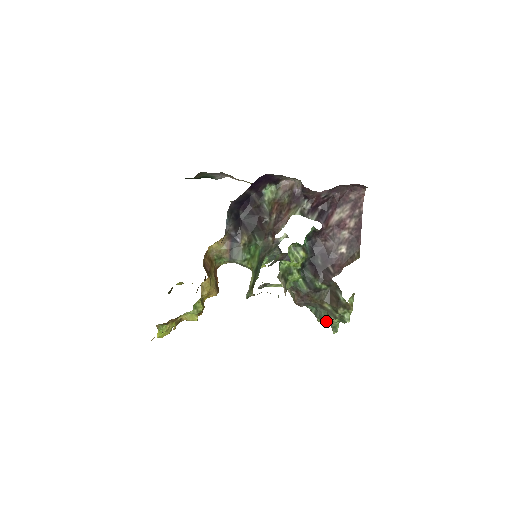
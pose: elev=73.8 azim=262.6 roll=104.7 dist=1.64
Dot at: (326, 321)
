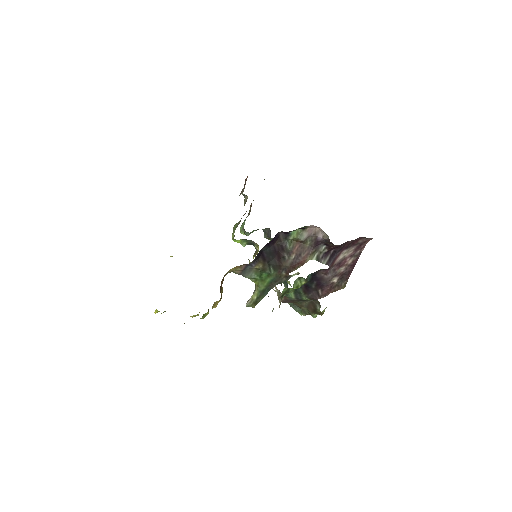
Dot at: occluded
